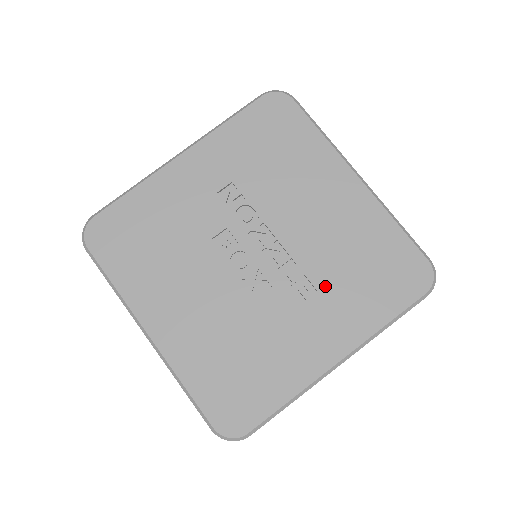
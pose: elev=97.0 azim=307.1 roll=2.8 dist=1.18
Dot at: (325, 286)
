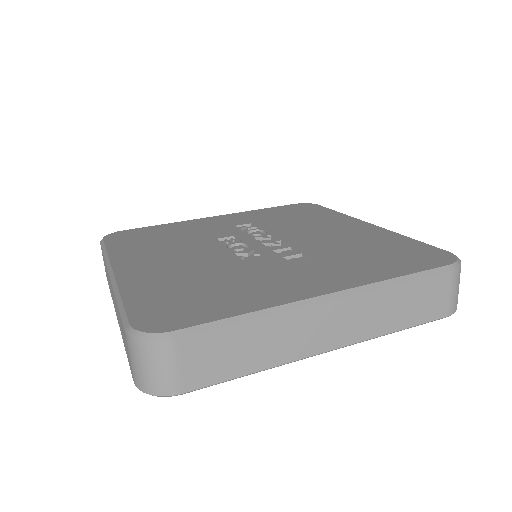
Dot at: (323, 258)
